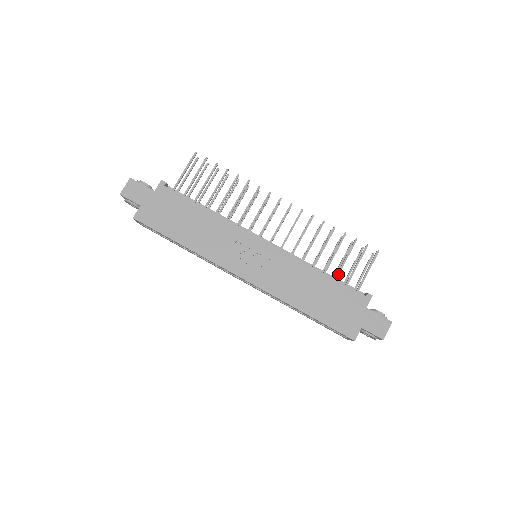
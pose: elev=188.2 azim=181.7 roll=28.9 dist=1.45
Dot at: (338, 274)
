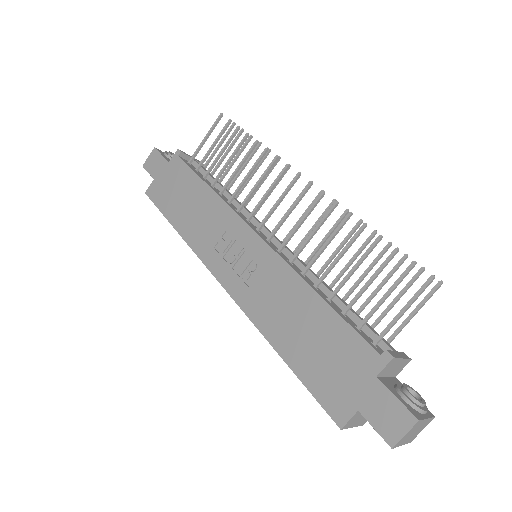
Dot at: (350, 304)
